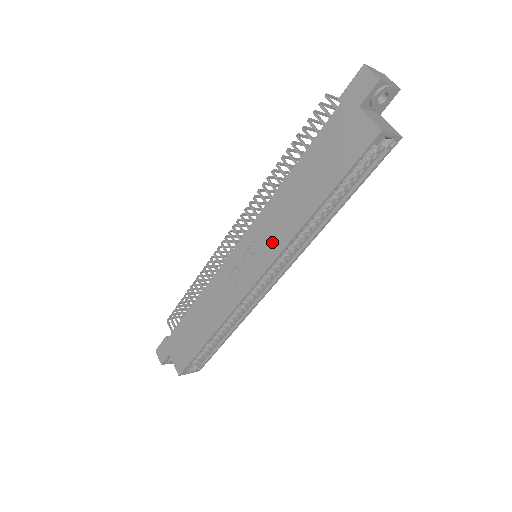
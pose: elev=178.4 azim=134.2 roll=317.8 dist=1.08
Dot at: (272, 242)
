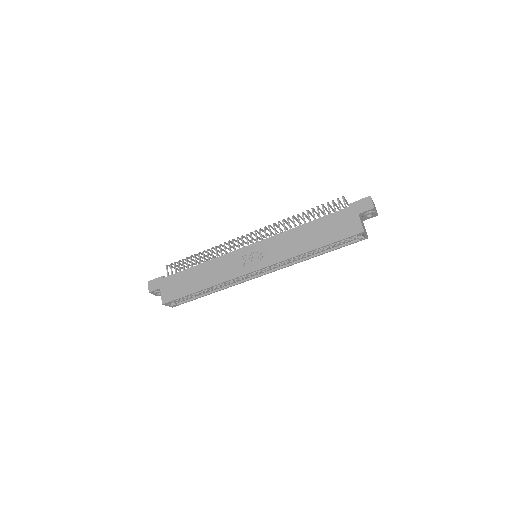
Dot at: (276, 254)
